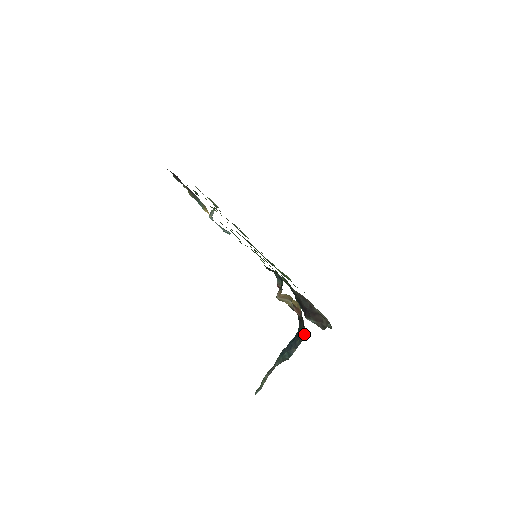
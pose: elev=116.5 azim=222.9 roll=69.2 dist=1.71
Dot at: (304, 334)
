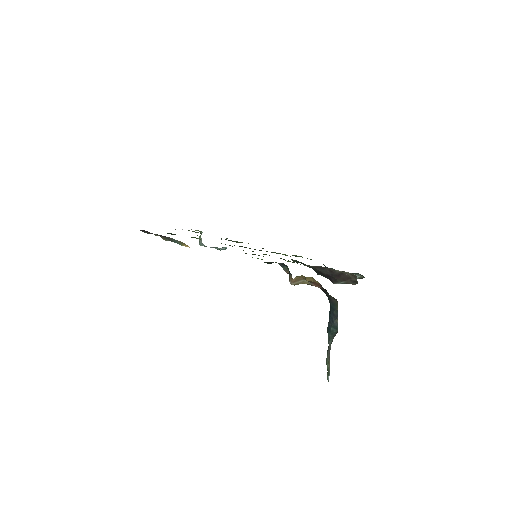
Dot at: (335, 302)
